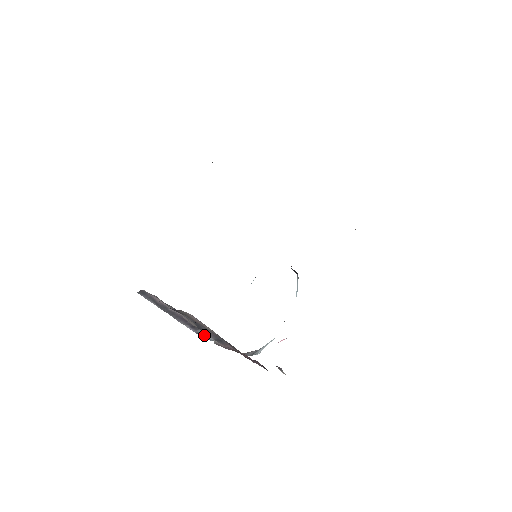
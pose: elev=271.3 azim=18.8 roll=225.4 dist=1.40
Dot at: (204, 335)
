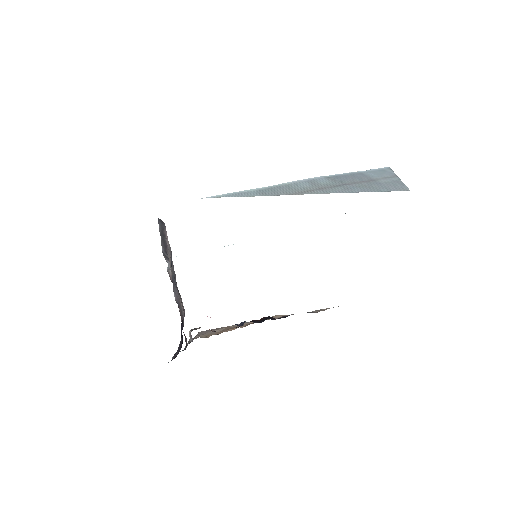
Dot at: (166, 257)
